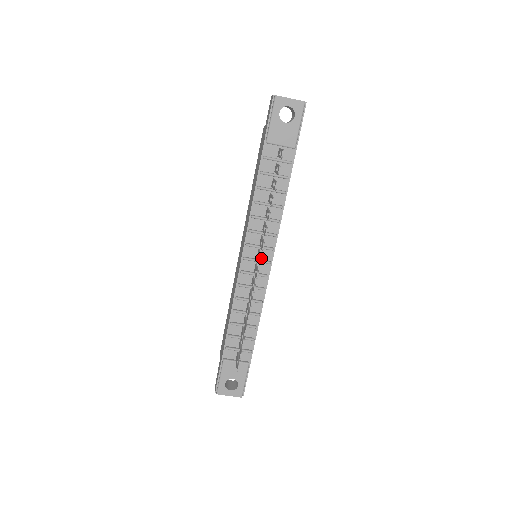
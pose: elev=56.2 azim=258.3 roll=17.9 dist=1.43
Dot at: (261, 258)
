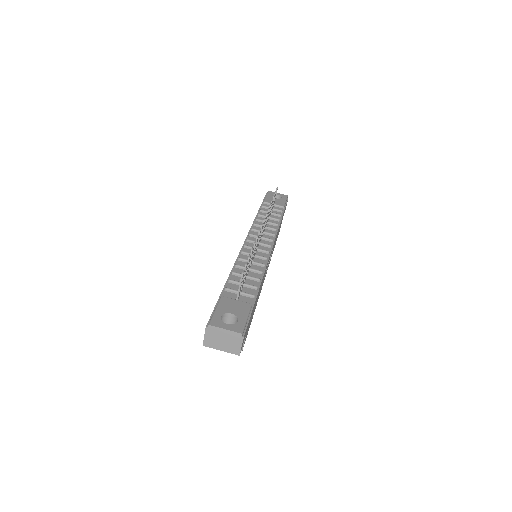
Dot at: (265, 218)
